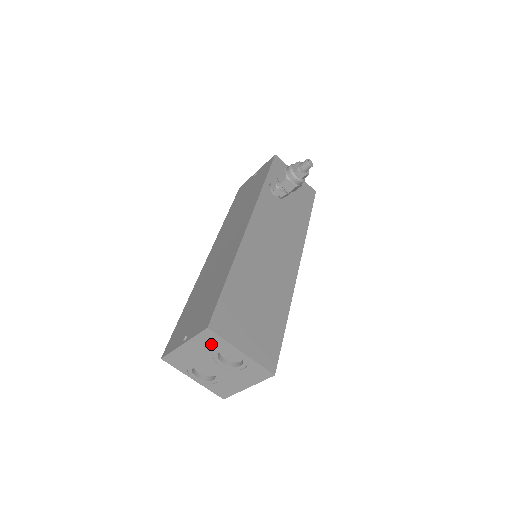
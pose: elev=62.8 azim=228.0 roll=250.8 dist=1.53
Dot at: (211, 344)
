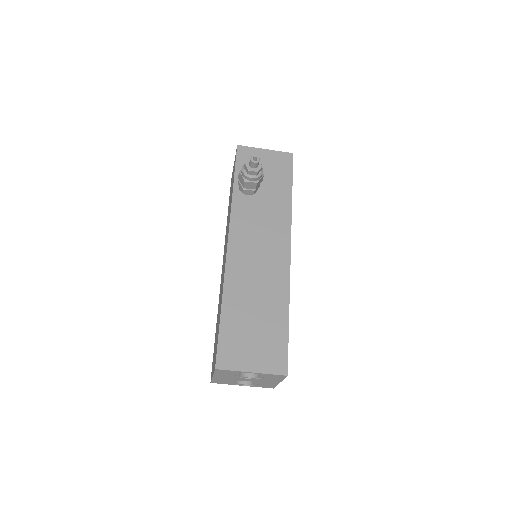
Dot at: (228, 373)
